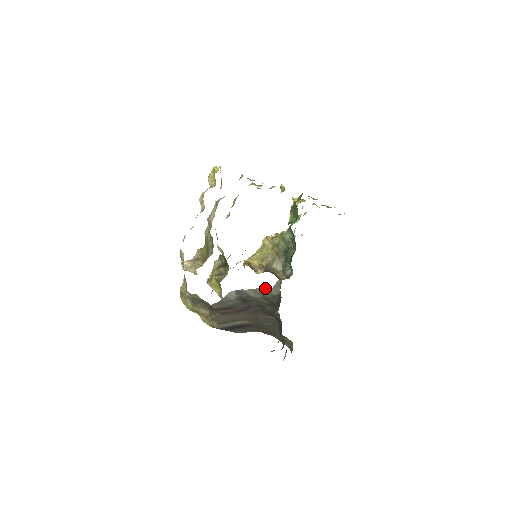
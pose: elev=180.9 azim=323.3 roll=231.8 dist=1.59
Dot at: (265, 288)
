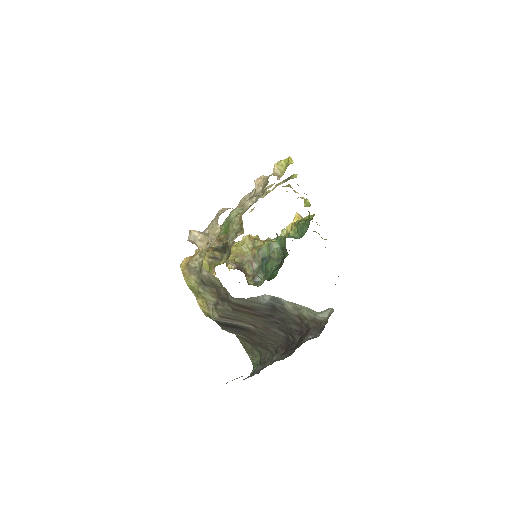
Dot at: (311, 309)
